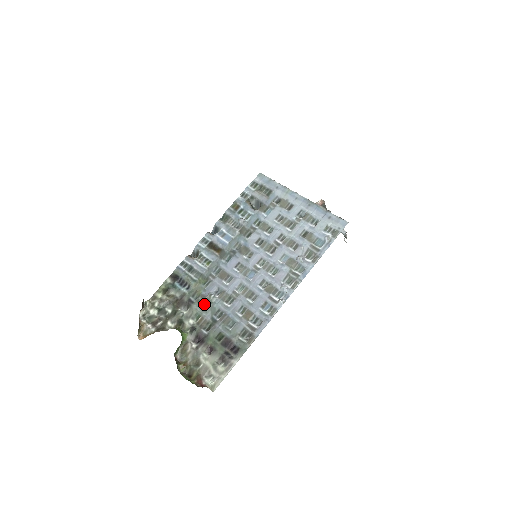
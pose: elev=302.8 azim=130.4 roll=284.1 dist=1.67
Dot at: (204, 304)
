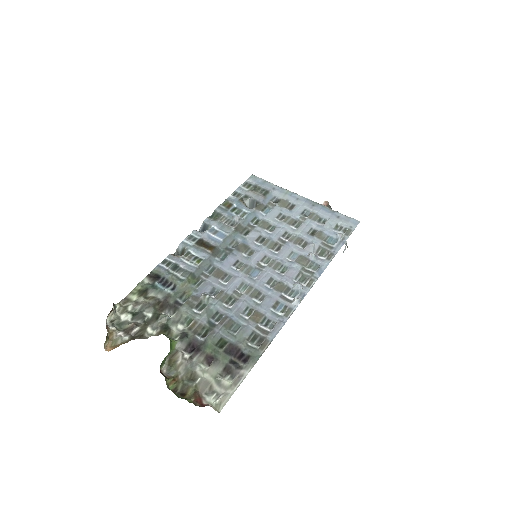
Dot at: (196, 306)
